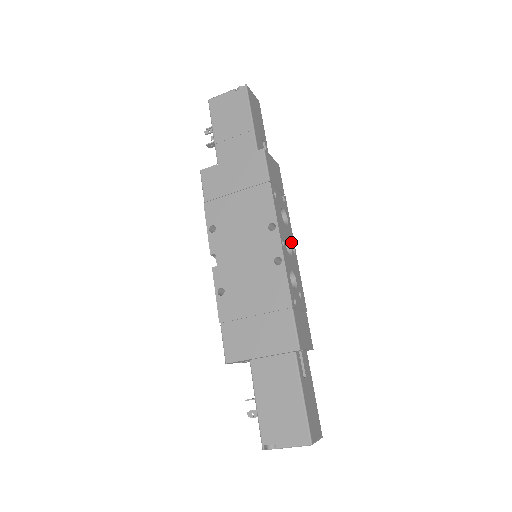
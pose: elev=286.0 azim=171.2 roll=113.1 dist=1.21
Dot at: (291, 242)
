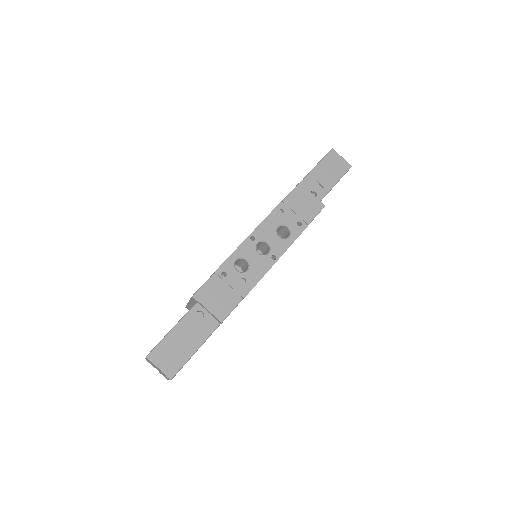
Dot at: (275, 250)
